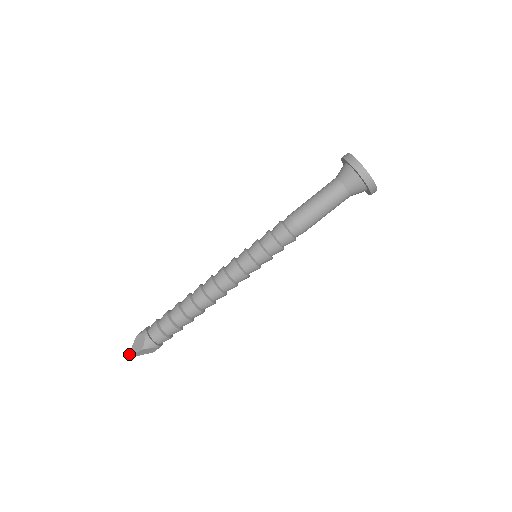
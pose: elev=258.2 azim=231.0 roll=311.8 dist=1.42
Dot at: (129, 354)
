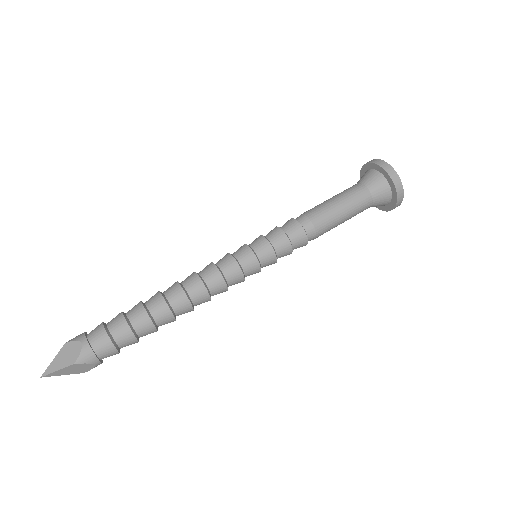
Dot at: (47, 372)
